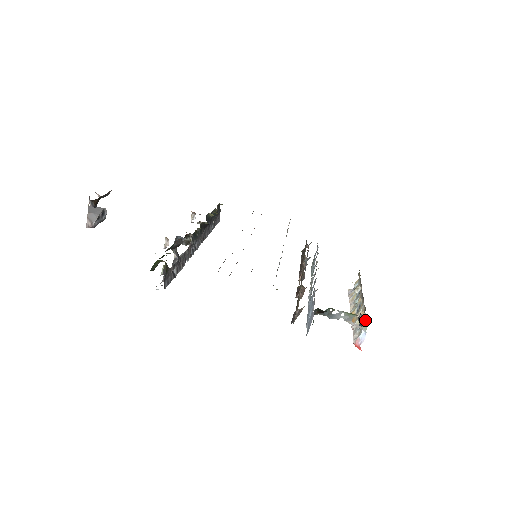
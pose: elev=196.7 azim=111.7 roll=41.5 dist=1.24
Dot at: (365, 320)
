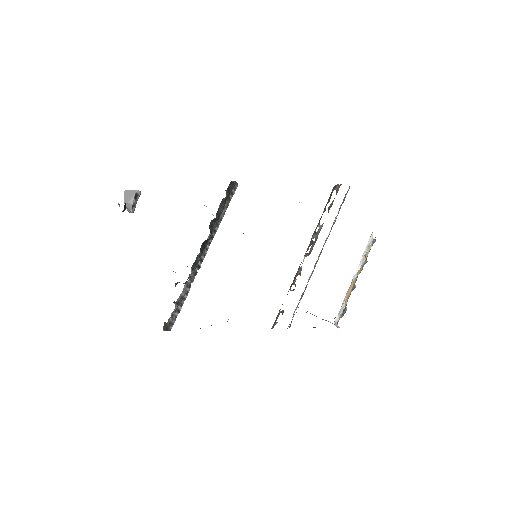
Dot at: occluded
